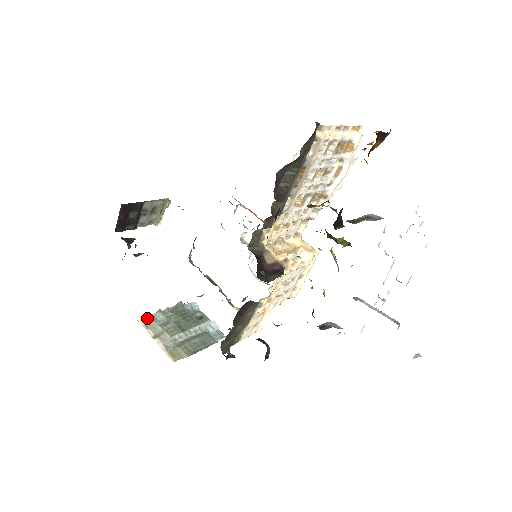
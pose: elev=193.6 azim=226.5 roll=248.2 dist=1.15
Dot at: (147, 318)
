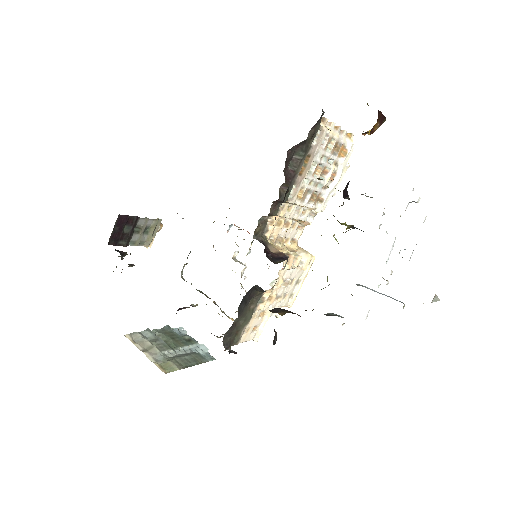
Dot at: (135, 334)
